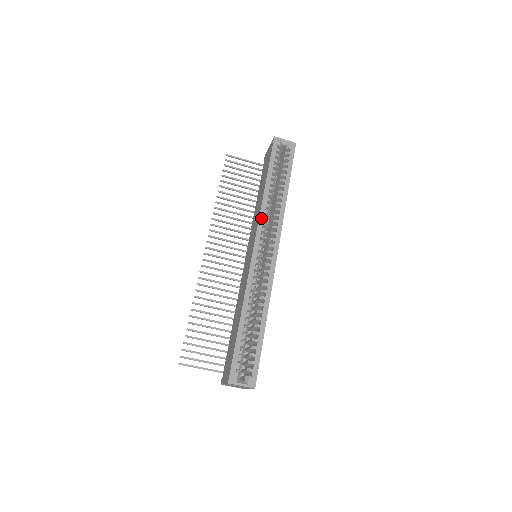
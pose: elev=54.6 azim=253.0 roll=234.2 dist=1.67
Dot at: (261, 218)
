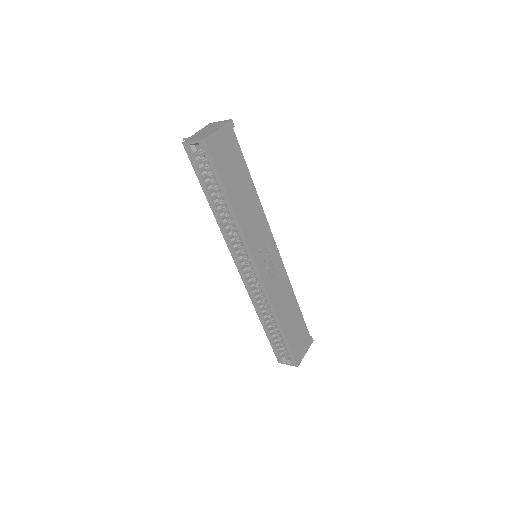
Dot at: (227, 242)
